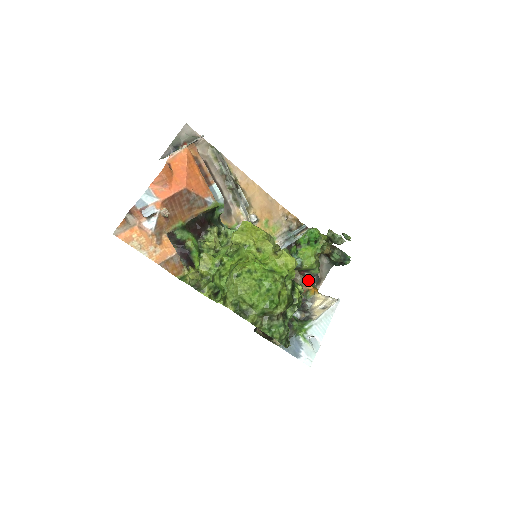
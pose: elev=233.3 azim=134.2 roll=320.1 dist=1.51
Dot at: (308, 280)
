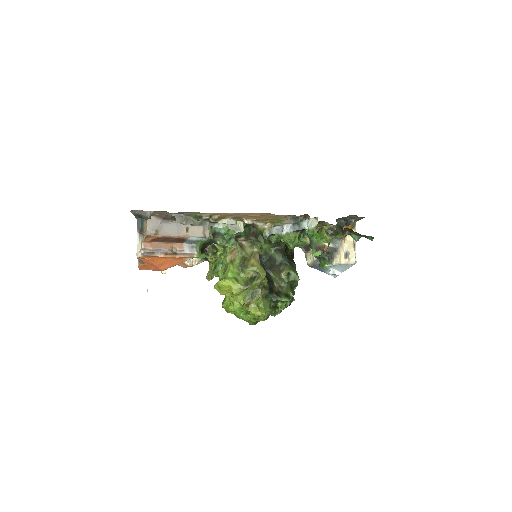
Dot at: occluded
